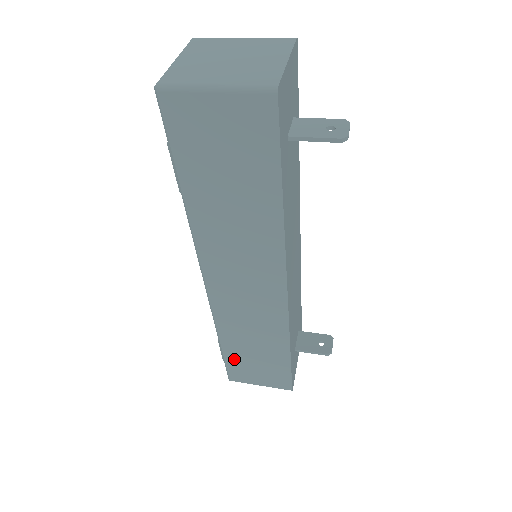
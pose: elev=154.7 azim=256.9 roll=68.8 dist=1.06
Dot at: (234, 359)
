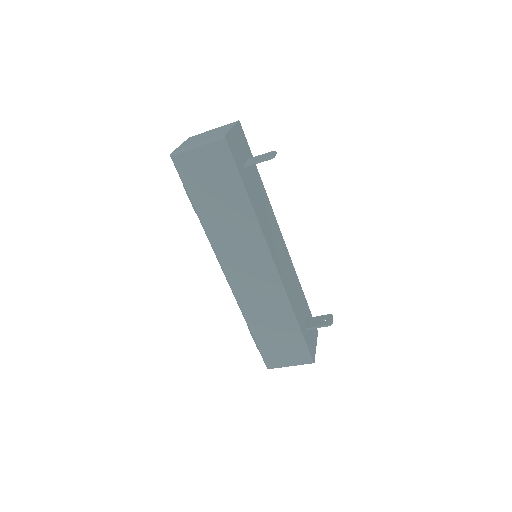
Dot at: (264, 343)
